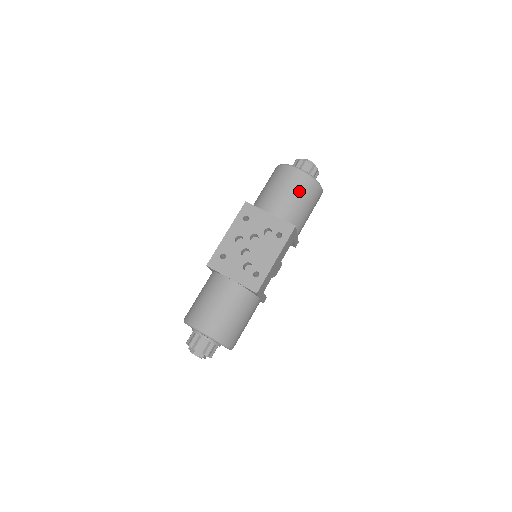
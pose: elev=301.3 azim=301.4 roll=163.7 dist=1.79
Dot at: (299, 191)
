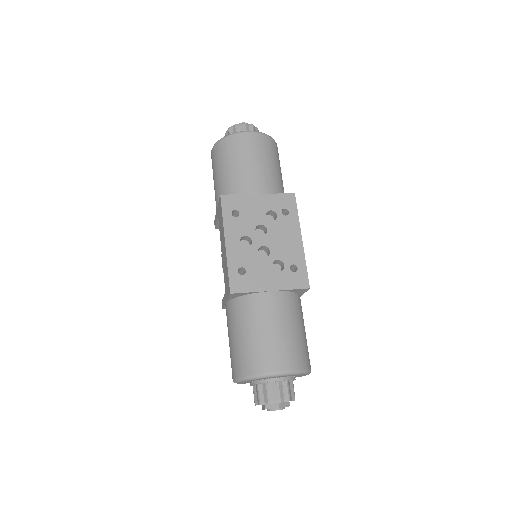
Dot at: (268, 156)
